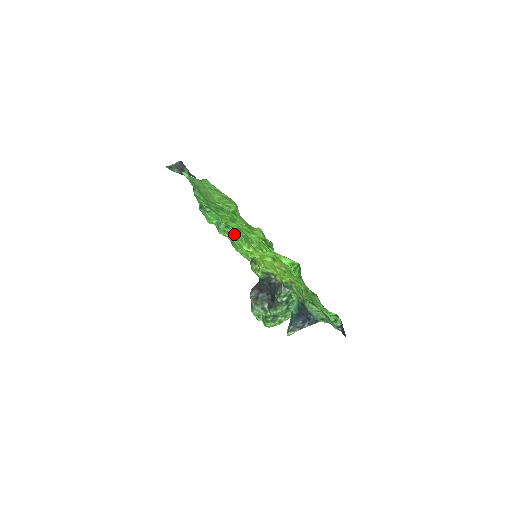
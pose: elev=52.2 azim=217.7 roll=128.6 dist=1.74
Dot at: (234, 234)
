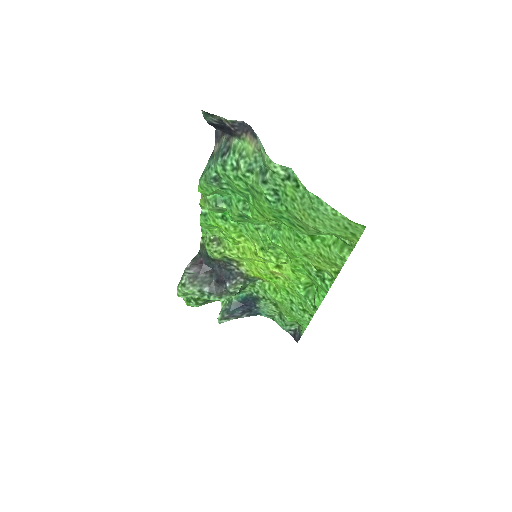
Dot at: (236, 221)
